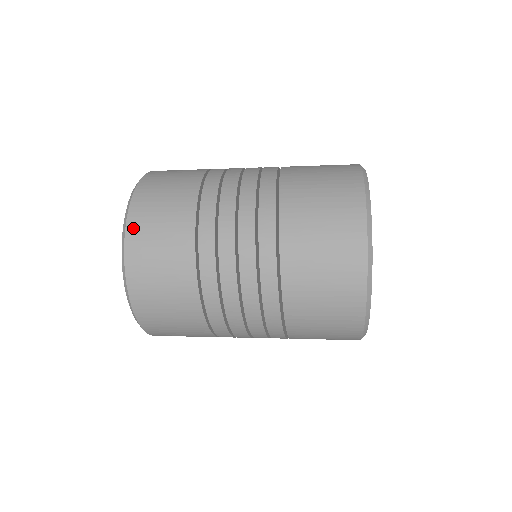
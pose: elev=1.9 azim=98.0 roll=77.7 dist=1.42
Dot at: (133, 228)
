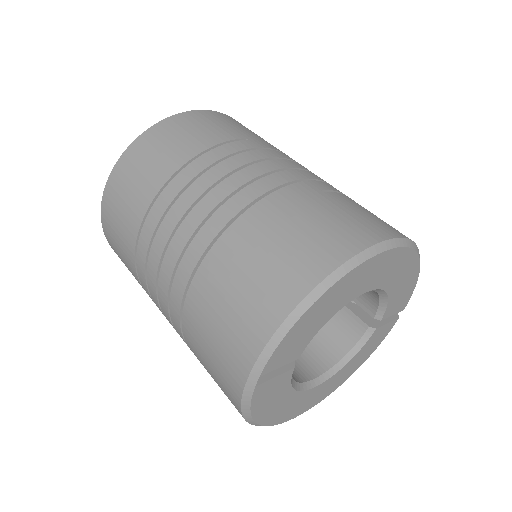
Dot at: (105, 207)
